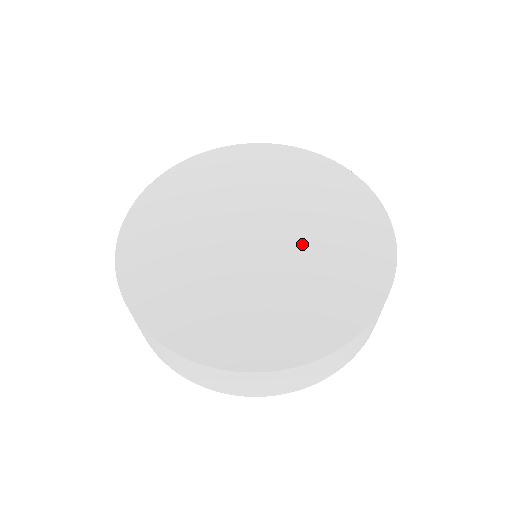
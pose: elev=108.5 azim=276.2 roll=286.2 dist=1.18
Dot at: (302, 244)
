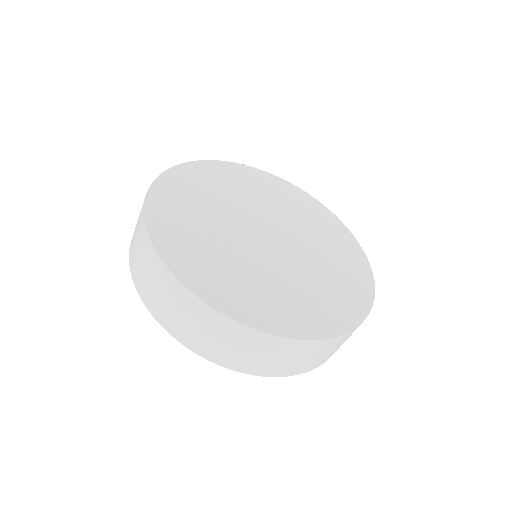
Dot at: (301, 262)
